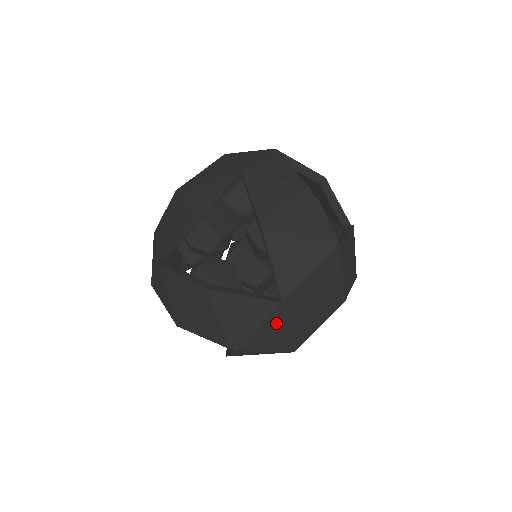
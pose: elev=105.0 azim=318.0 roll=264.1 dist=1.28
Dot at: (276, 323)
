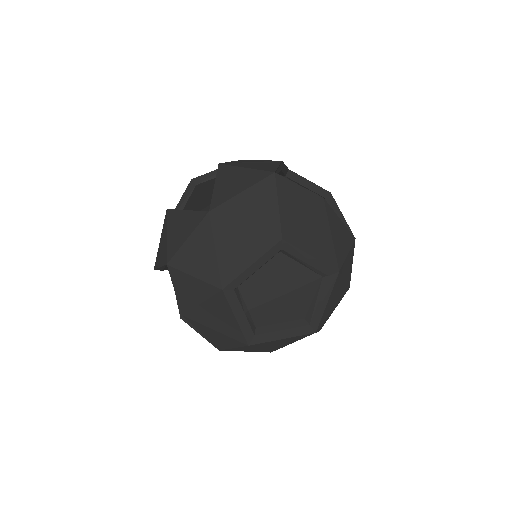
Dot at: (204, 238)
